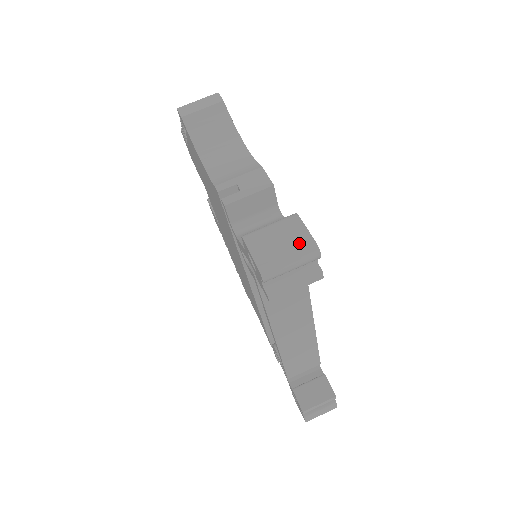
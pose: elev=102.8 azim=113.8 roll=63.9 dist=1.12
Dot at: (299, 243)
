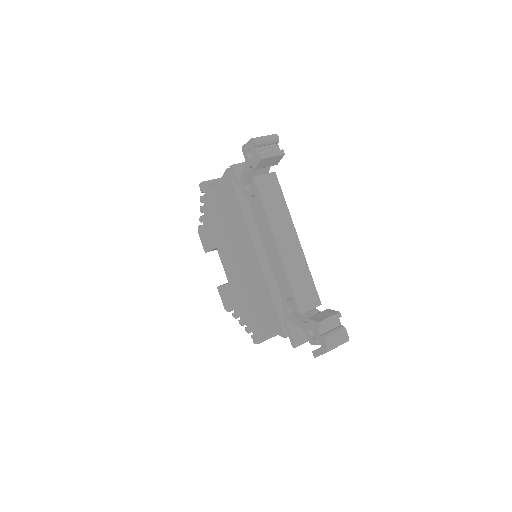
Dot at: occluded
